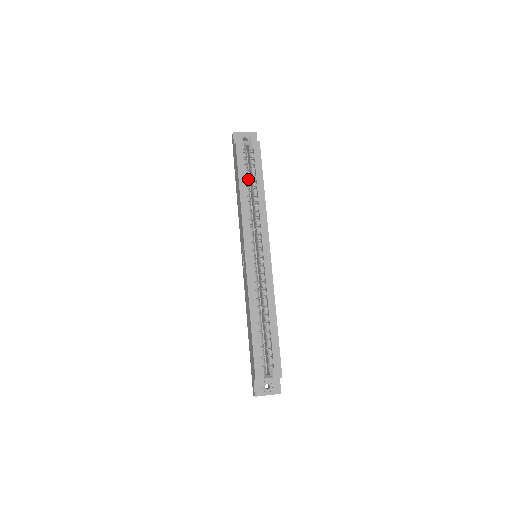
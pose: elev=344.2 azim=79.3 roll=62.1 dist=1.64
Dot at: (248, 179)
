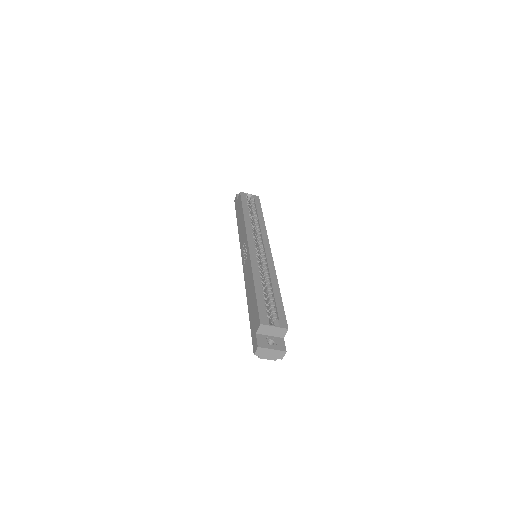
Dot at: occluded
